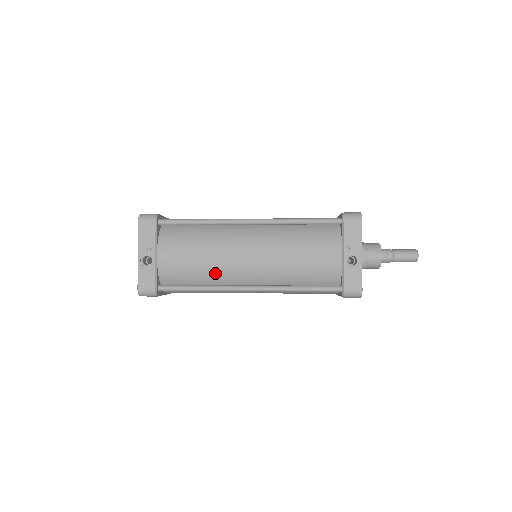
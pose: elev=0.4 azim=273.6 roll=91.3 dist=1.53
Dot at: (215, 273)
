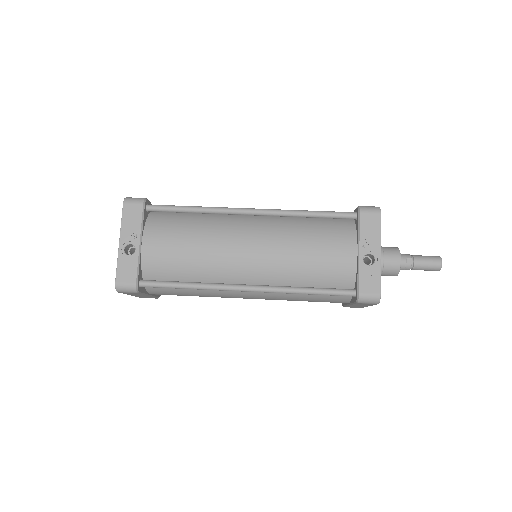
Dot at: (208, 268)
